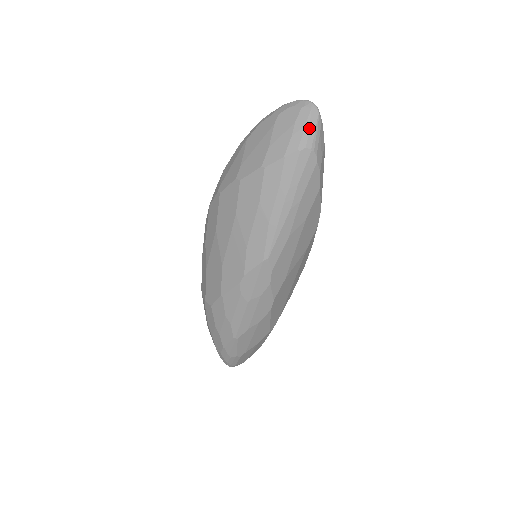
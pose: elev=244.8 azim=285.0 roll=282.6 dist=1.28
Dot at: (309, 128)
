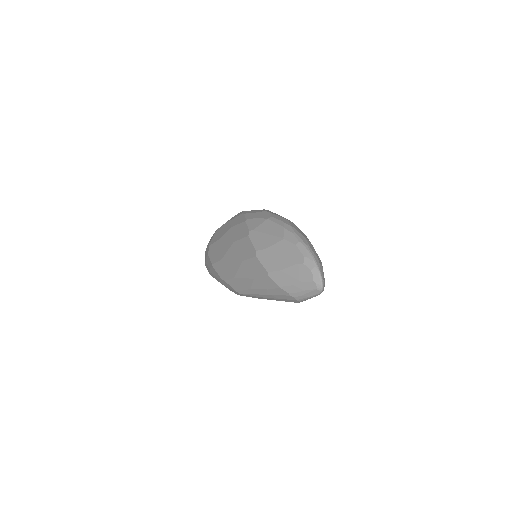
Dot at: (306, 294)
